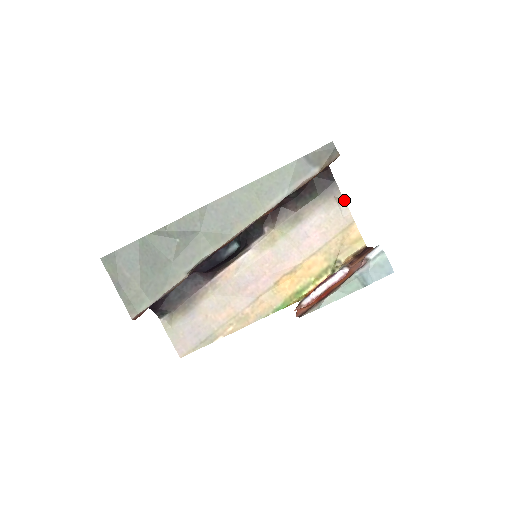
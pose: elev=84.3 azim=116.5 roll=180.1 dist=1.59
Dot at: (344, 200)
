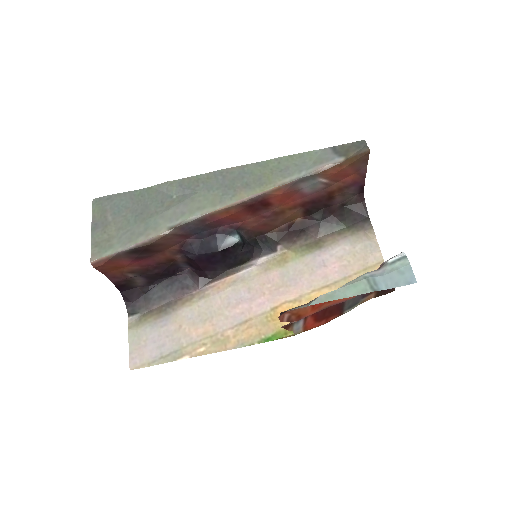
Dot at: (375, 237)
